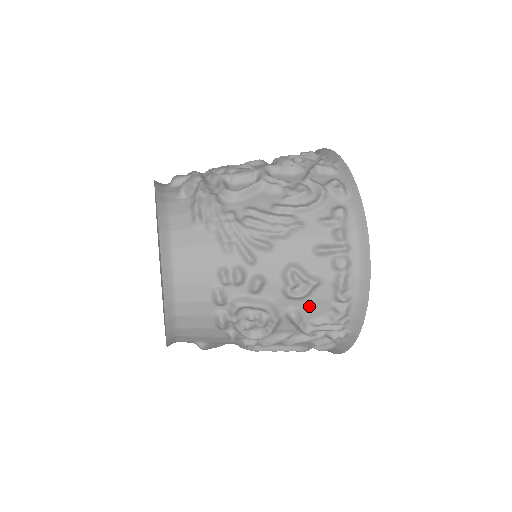
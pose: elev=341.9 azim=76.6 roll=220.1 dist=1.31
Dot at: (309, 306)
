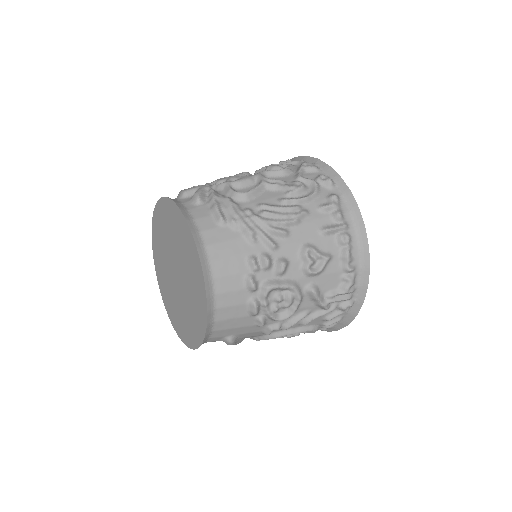
Dot at: (324, 281)
